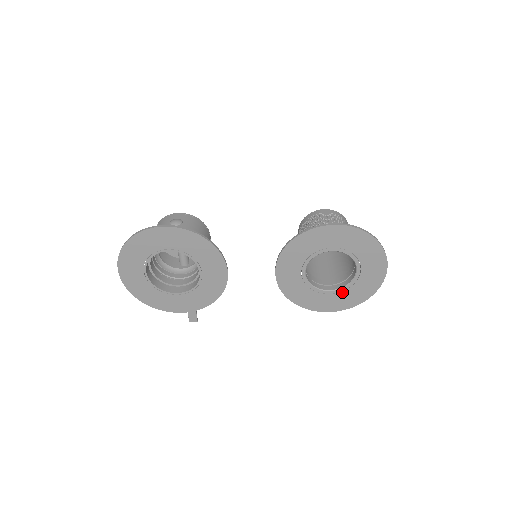
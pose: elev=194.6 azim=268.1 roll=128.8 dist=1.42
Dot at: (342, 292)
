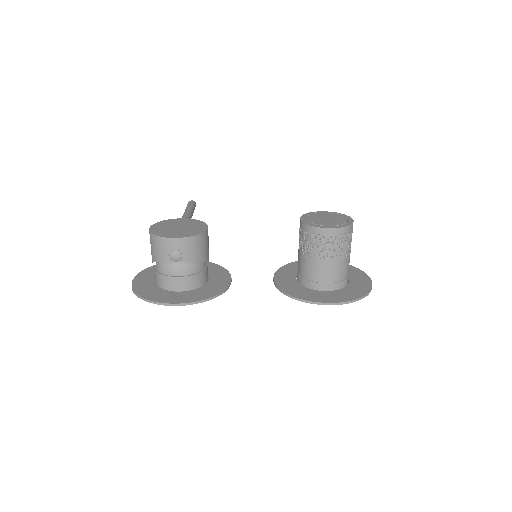
Dot at: occluded
